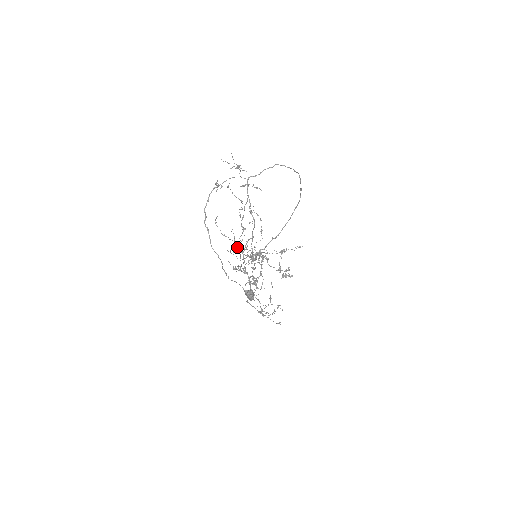
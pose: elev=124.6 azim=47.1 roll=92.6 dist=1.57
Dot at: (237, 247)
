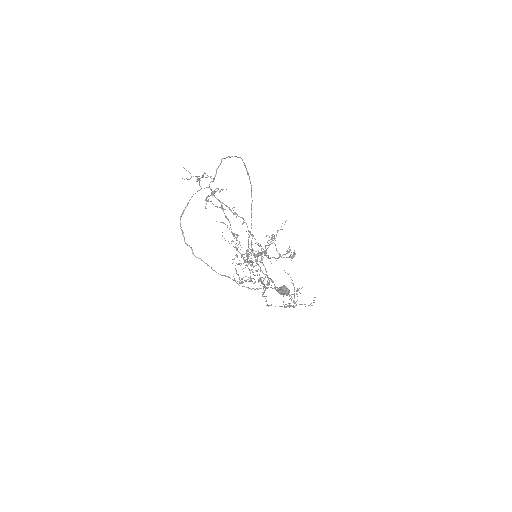
Dot at: occluded
